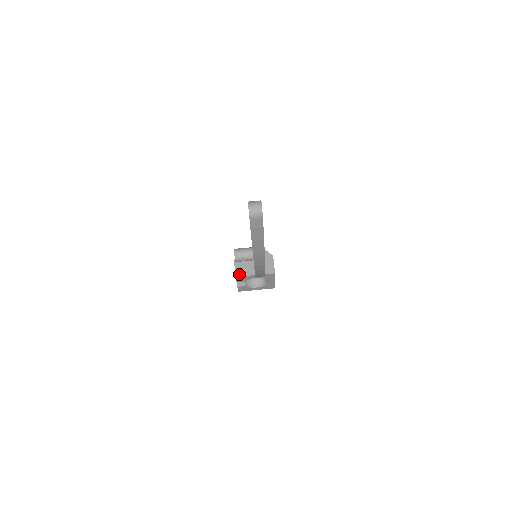
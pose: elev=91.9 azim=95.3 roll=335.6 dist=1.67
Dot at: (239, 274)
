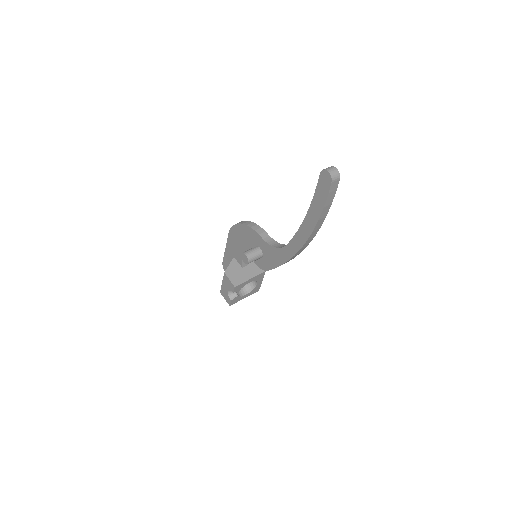
Dot at: (236, 283)
